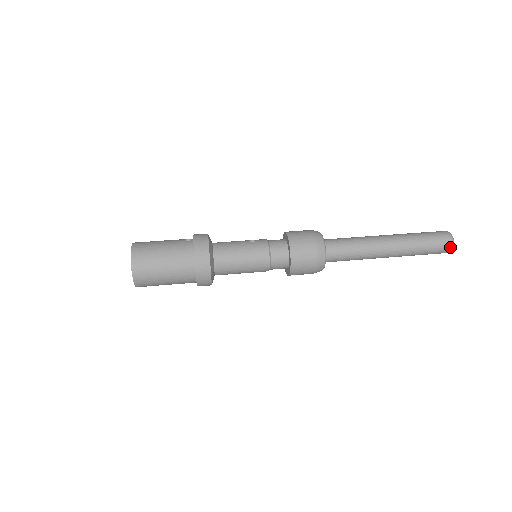
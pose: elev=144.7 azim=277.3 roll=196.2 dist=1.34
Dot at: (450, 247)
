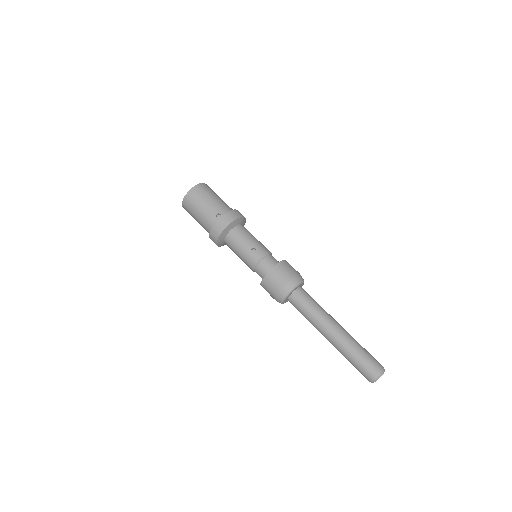
Dot at: (369, 381)
